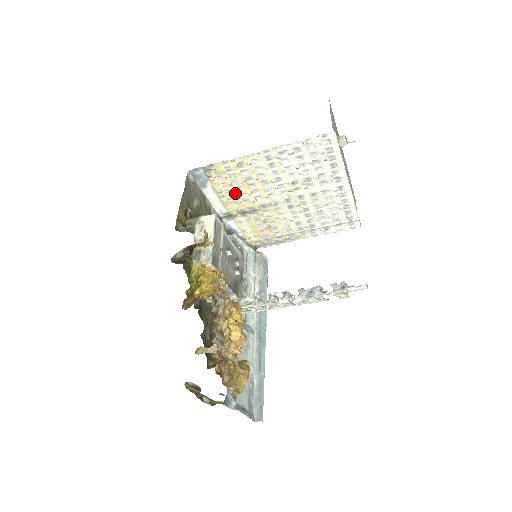
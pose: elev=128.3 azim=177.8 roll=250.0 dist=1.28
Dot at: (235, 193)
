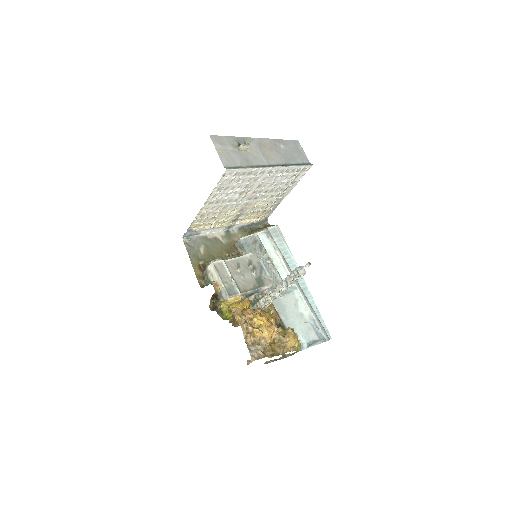
Dot at: (218, 221)
